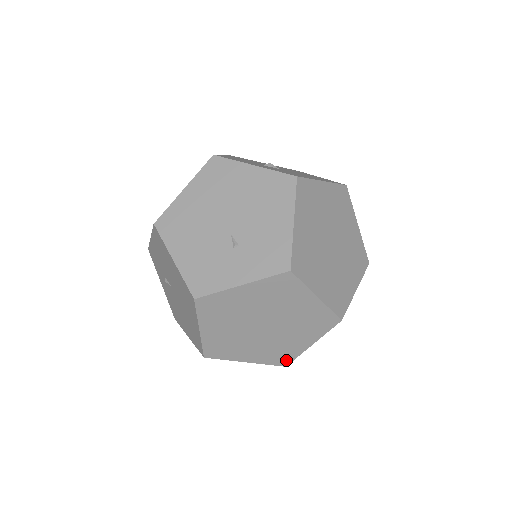
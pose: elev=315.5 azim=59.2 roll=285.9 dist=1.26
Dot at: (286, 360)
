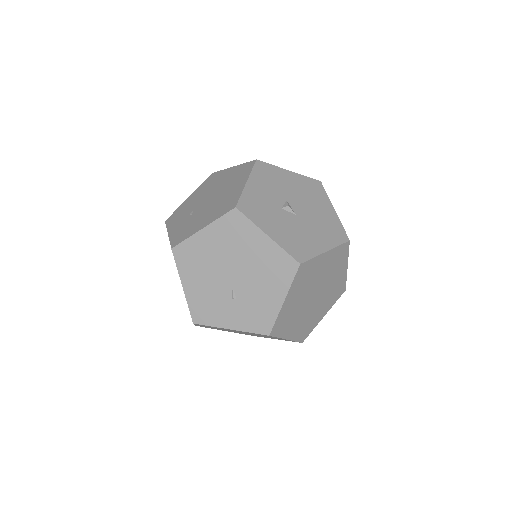
Dot at: occluded
